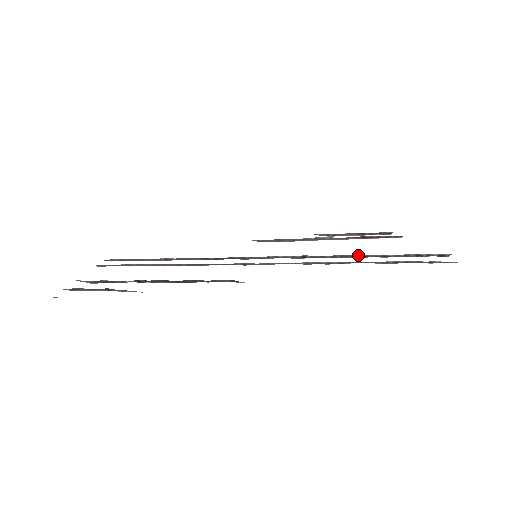
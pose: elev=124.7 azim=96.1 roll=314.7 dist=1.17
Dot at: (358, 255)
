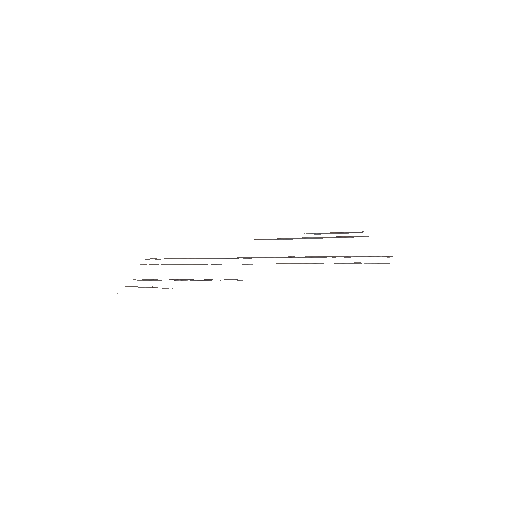
Dot at: (328, 256)
